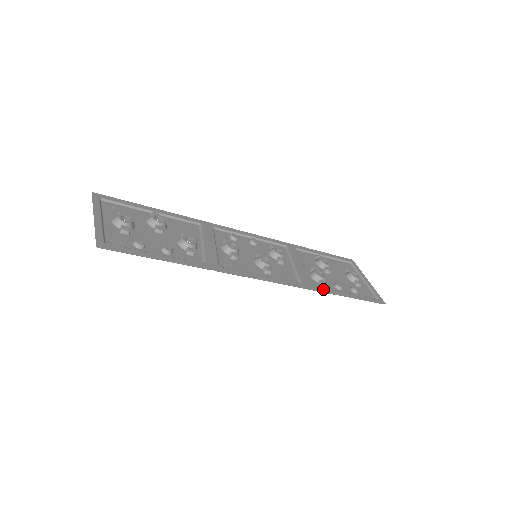
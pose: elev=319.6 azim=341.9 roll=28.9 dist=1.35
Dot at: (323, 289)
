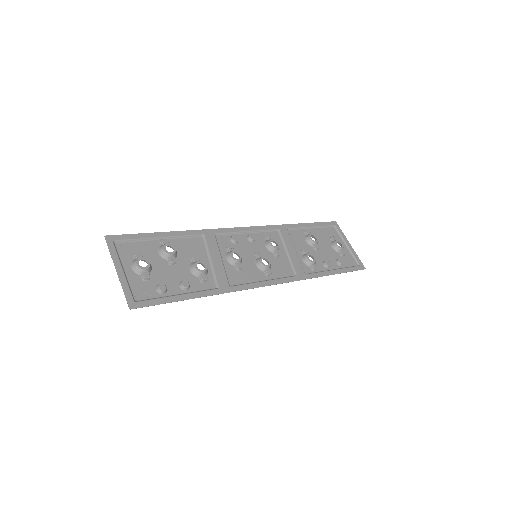
Dot at: (315, 275)
